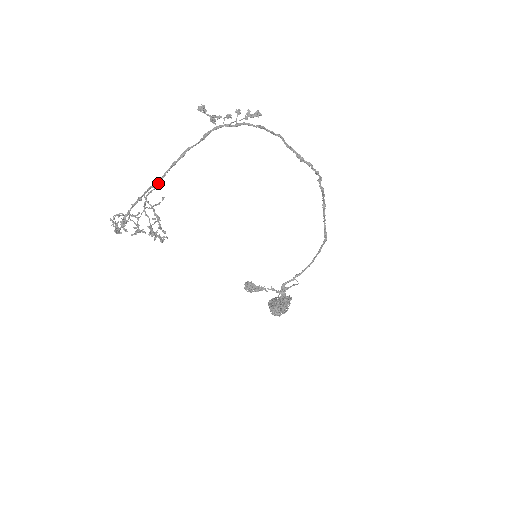
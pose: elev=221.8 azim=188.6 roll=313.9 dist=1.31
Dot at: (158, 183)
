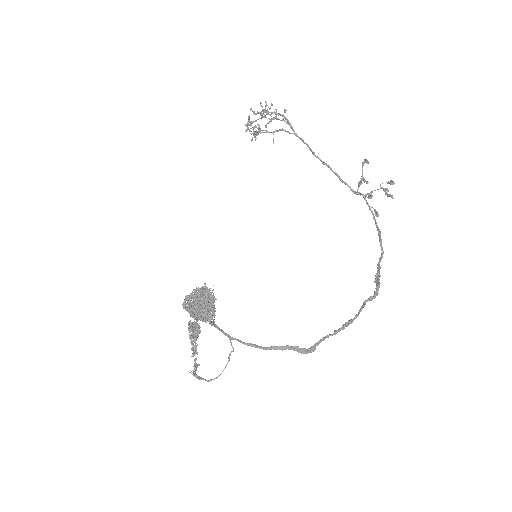
Dot at: occluded
